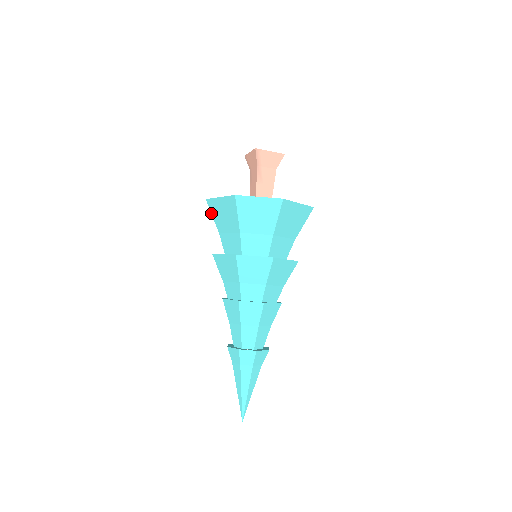
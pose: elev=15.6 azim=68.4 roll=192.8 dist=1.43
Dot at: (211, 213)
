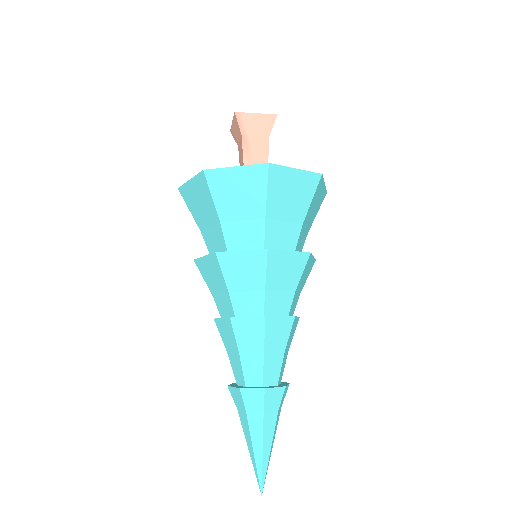
Dot at: (187, 206)
